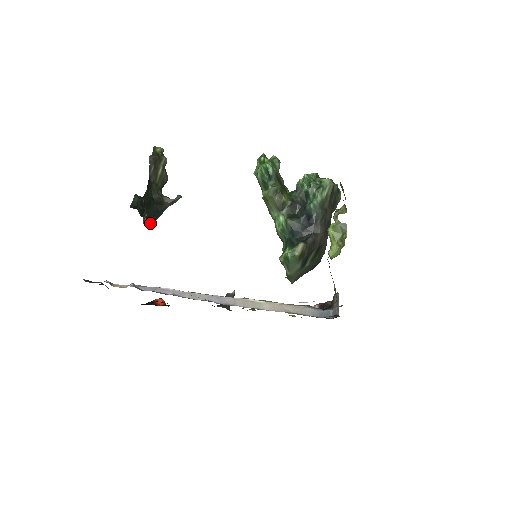
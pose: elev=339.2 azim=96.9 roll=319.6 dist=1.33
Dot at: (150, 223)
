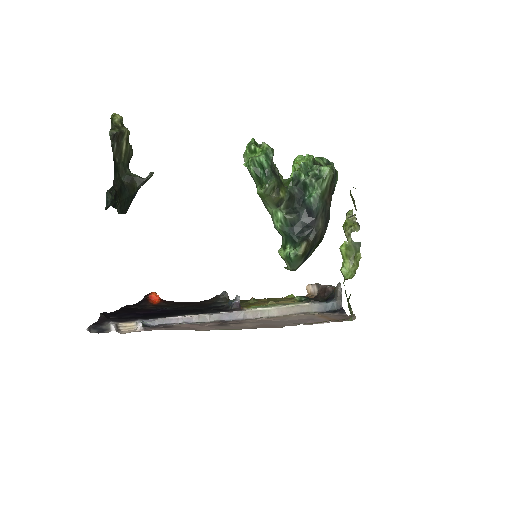
Dot at: (125, 211)
